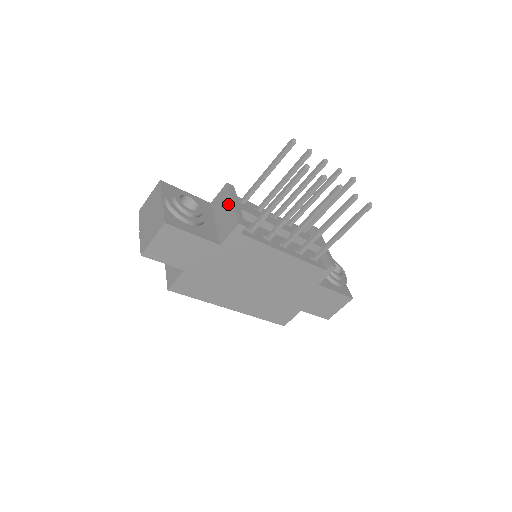
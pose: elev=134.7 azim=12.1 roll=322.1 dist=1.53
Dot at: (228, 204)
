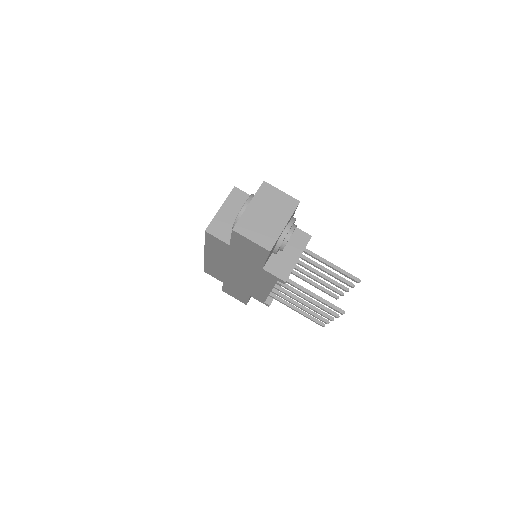
Dot at: (296, 254)
